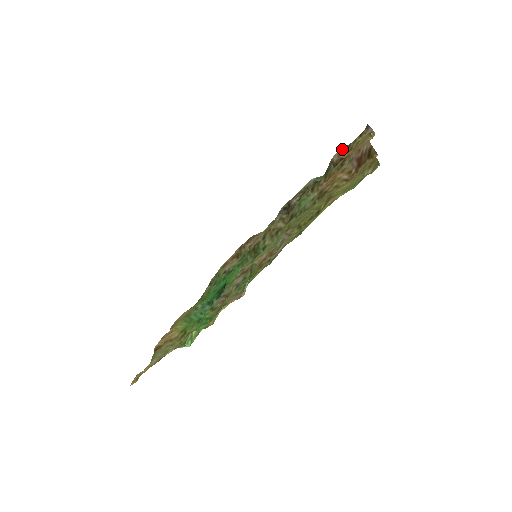
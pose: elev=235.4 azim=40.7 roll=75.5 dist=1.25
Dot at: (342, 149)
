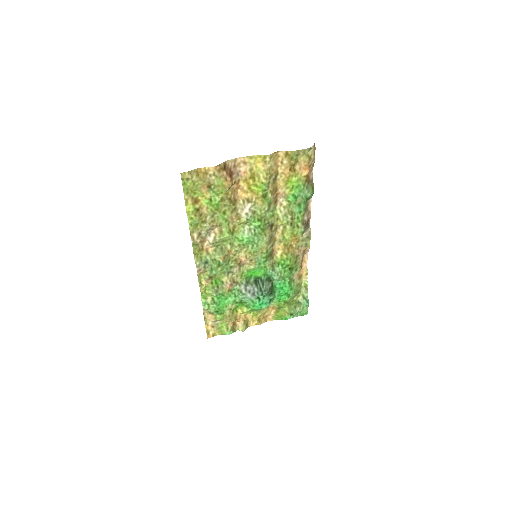
Dot at: occluded
